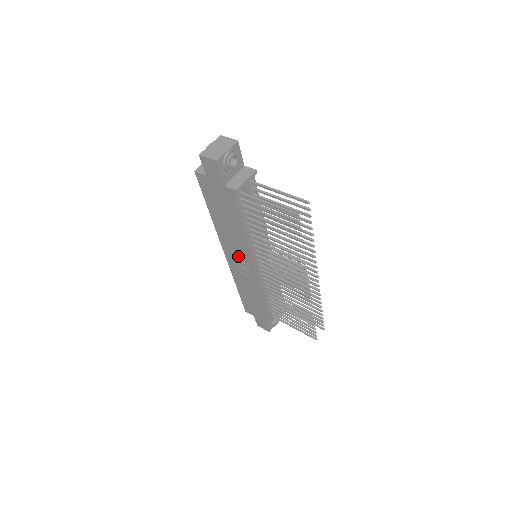
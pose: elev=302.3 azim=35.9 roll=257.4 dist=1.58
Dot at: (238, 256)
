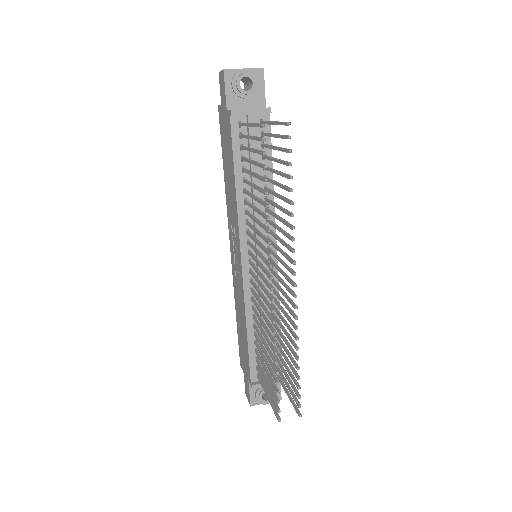
Dot at: (235, 245)
